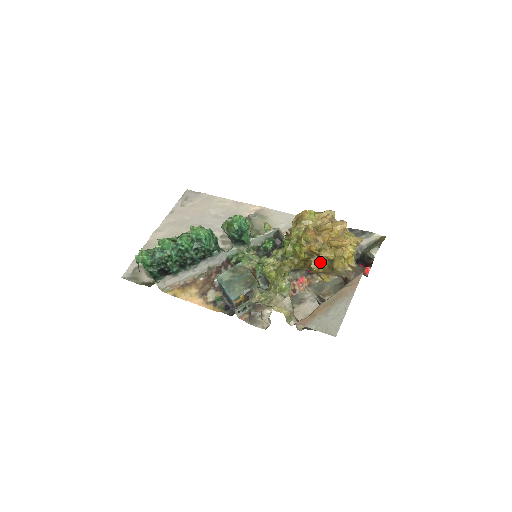
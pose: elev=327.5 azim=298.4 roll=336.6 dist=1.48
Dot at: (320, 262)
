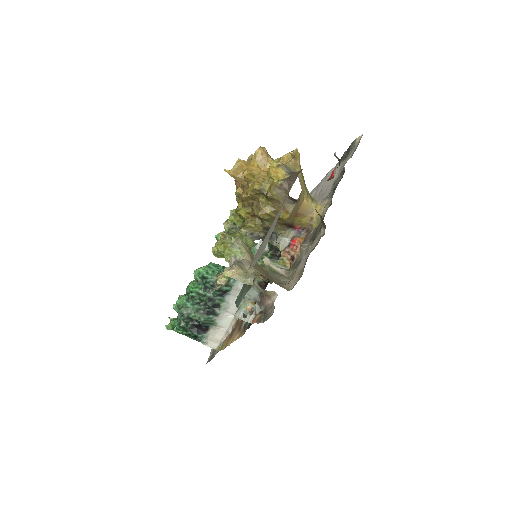
Dot at: (259, 203)
